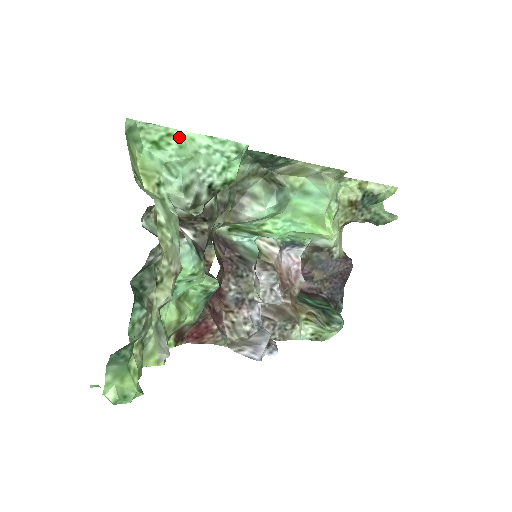
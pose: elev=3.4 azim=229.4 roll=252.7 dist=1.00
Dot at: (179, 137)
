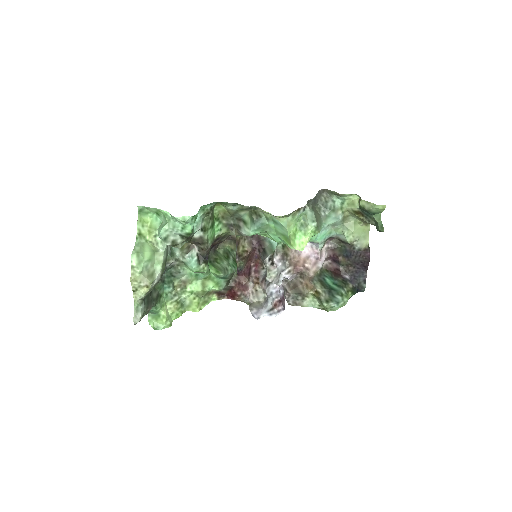
Dot at: (162, 212)
